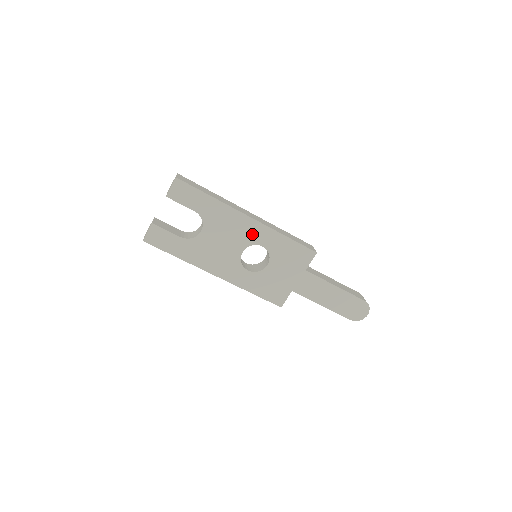
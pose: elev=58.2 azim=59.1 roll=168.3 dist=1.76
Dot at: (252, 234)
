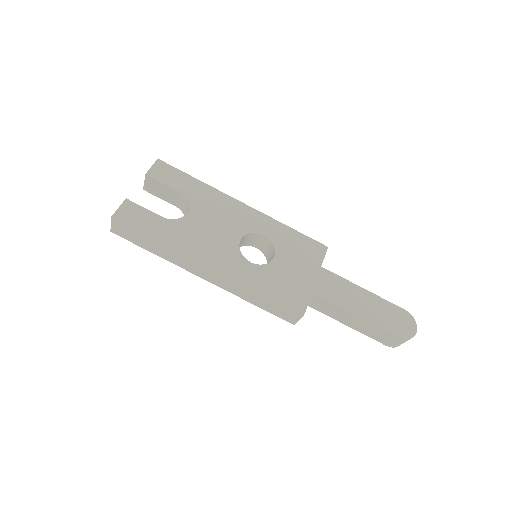
Dot at: (249, 221)
